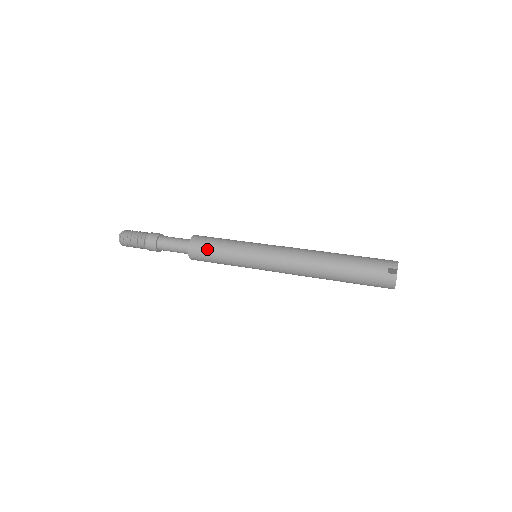
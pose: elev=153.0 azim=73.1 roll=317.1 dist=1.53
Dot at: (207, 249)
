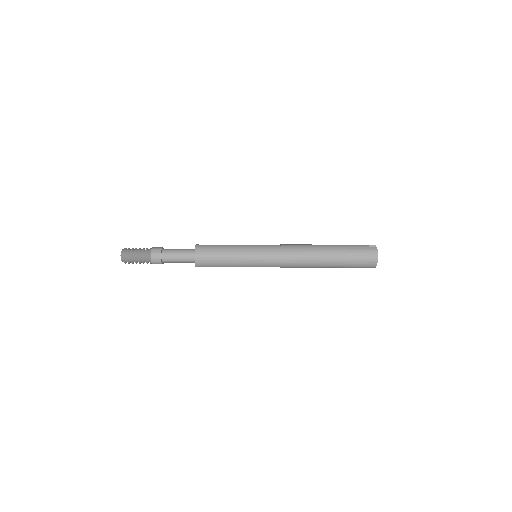
Dot at: (213, 247)
